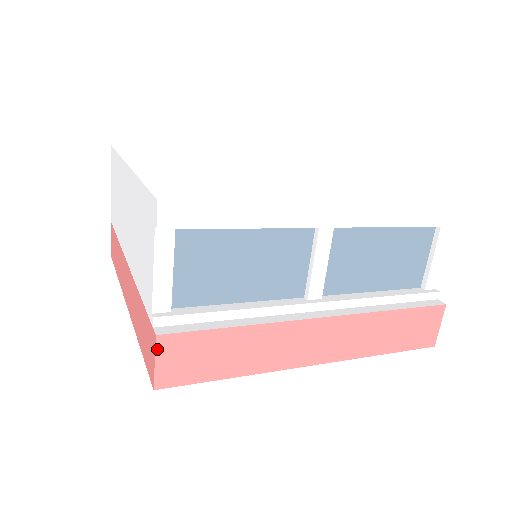
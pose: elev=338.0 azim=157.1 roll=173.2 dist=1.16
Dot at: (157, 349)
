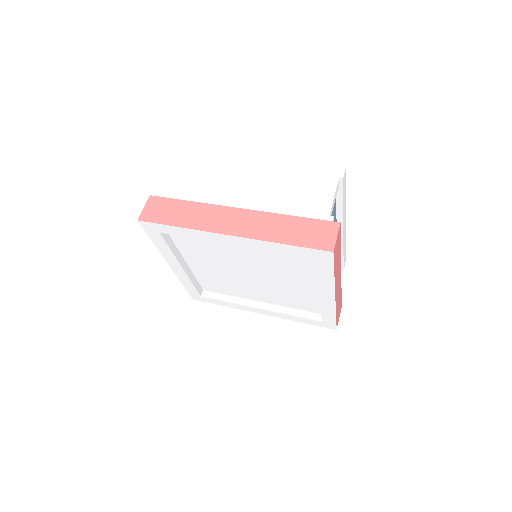
Dot at: (339, 230)
